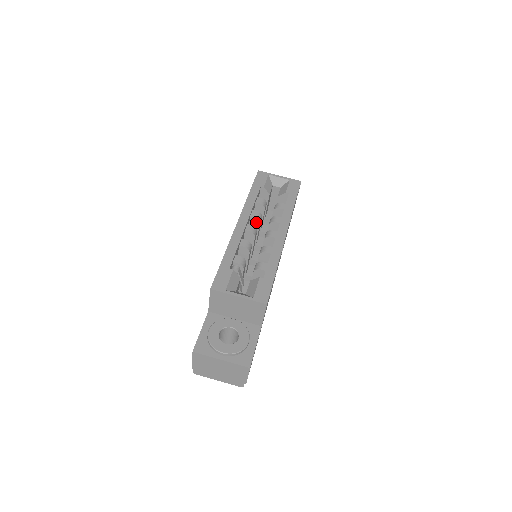
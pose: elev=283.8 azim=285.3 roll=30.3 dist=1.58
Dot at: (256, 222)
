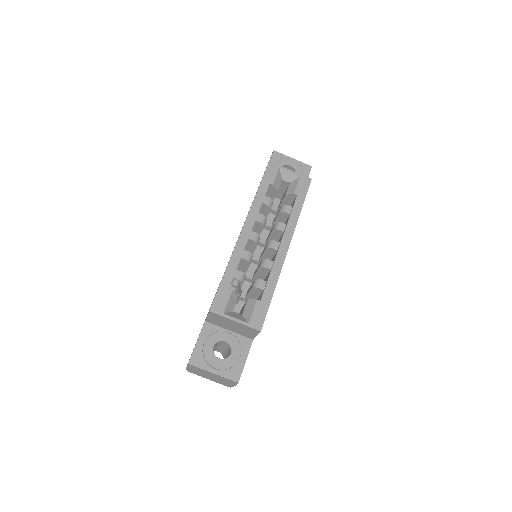
Dot at: (260, 226)
